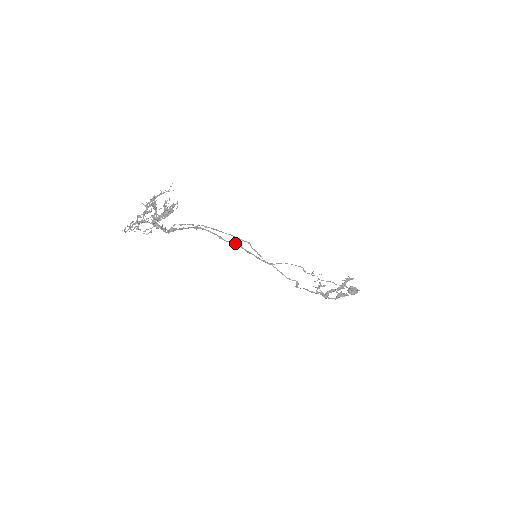
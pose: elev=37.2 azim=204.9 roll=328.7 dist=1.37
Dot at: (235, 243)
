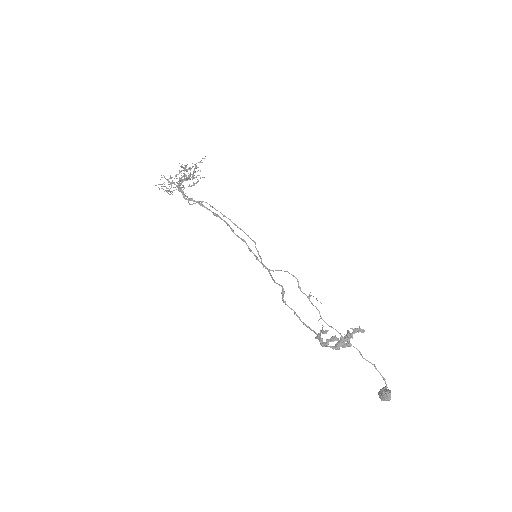
Dot at: (243, 239)
